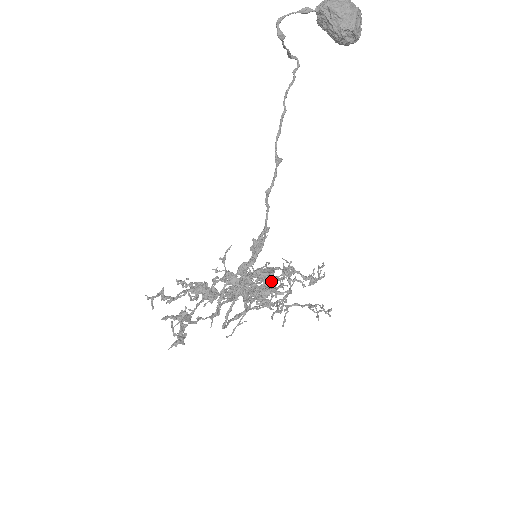
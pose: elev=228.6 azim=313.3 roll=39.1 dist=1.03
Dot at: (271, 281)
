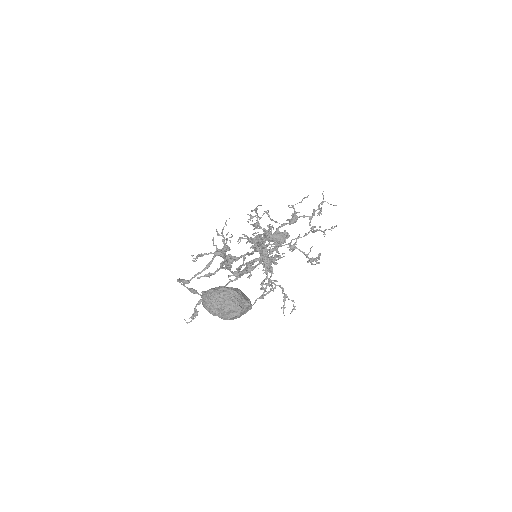
Dot at: (275, 257)
